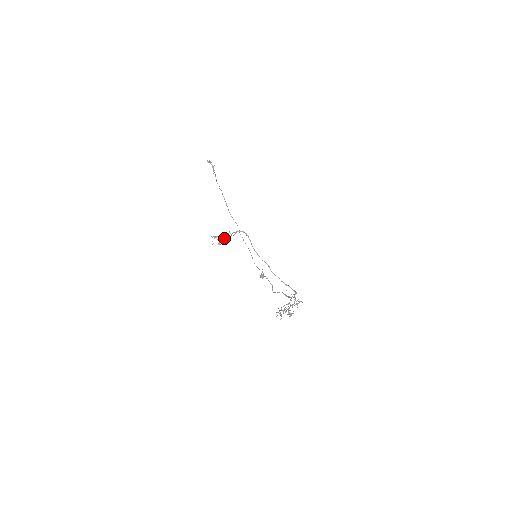
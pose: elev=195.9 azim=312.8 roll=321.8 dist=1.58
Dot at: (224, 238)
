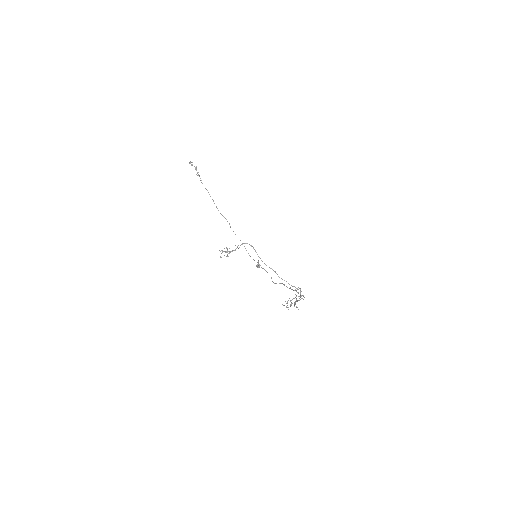
Dot at: (231, 251)
